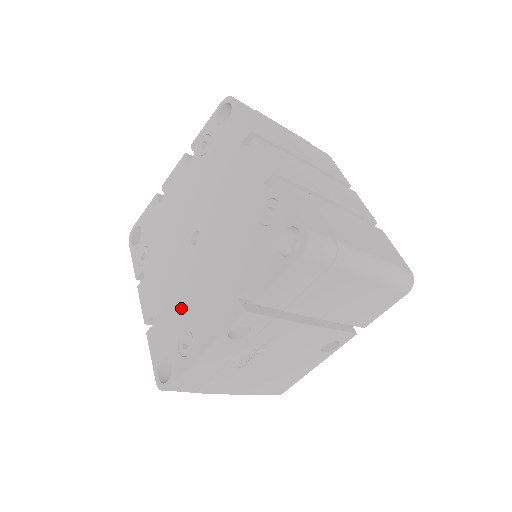
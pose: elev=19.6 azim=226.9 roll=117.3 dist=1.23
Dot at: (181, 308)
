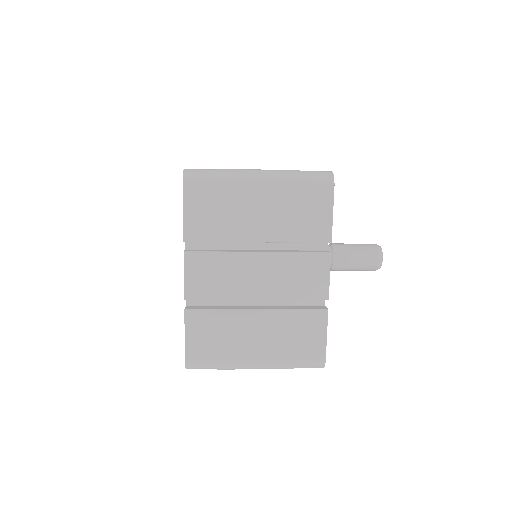
Dot at: occluded
